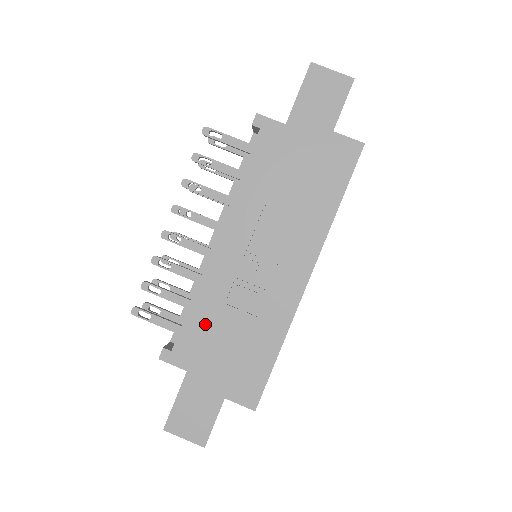
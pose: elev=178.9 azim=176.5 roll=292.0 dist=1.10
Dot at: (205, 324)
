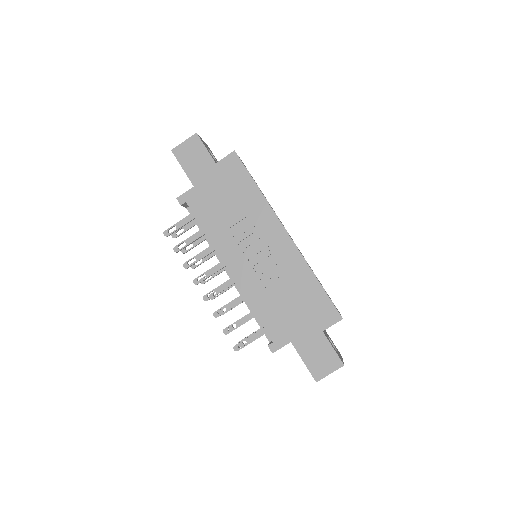
Dot at: (271, 311)
